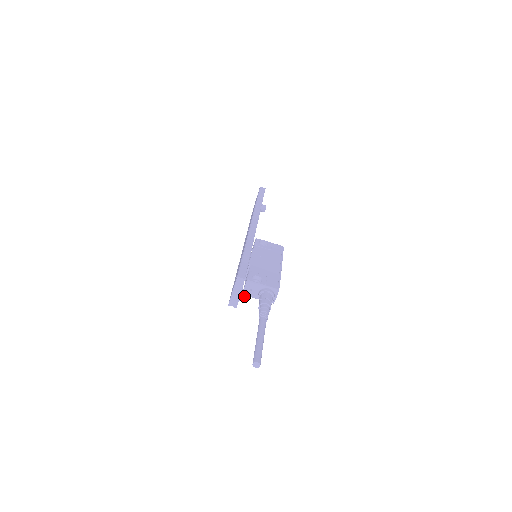
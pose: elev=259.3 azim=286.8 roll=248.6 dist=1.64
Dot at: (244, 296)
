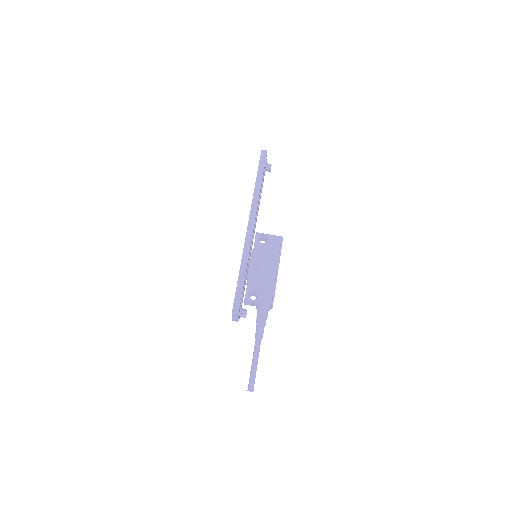
Dot at: (243, 316)
